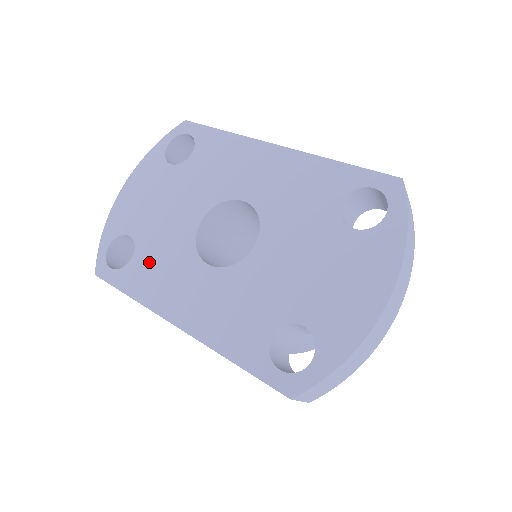
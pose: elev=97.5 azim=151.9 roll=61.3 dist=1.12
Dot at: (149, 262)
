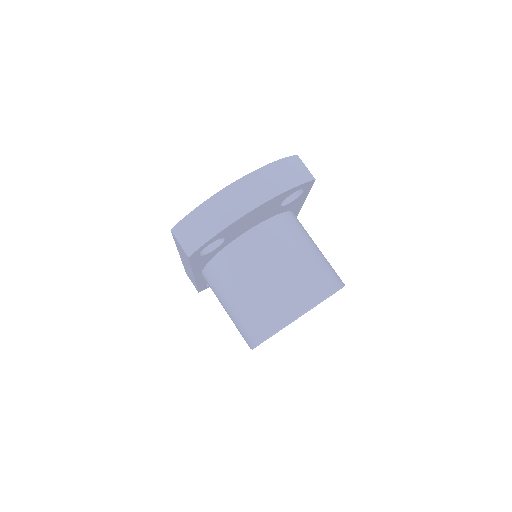
Dot at: occluded
